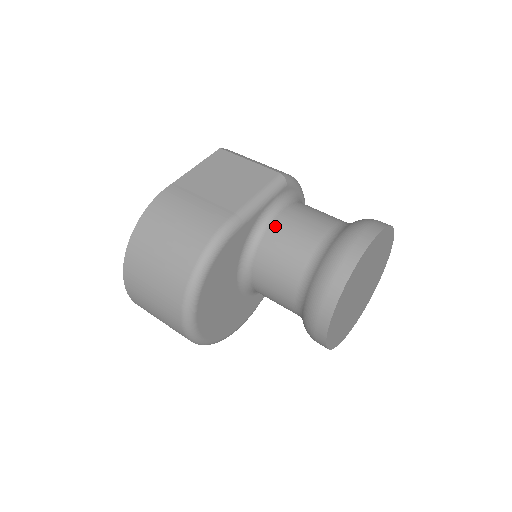
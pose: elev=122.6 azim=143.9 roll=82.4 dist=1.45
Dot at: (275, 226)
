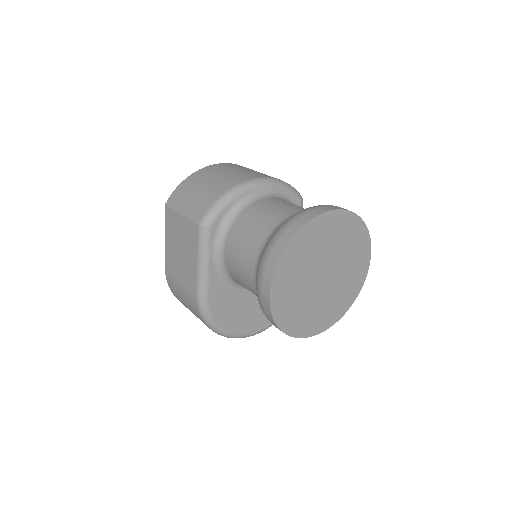
Dot at: (229, 268)
